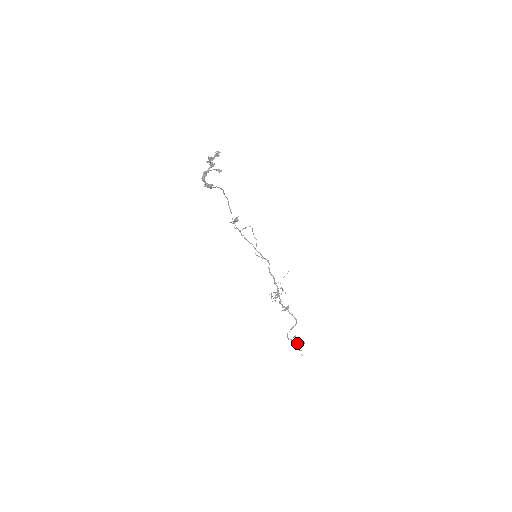
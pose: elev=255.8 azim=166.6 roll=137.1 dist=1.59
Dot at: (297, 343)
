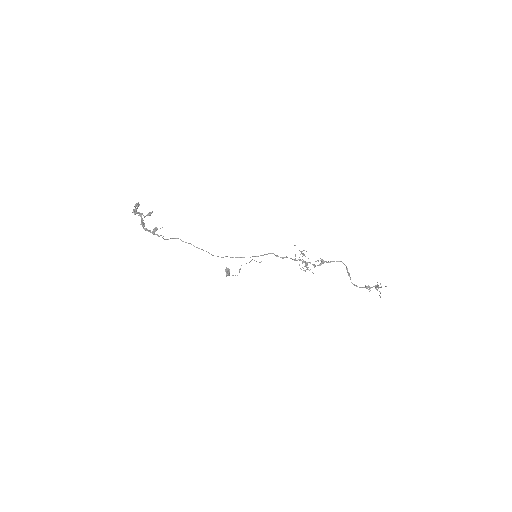
Dot at: (372, 287)
